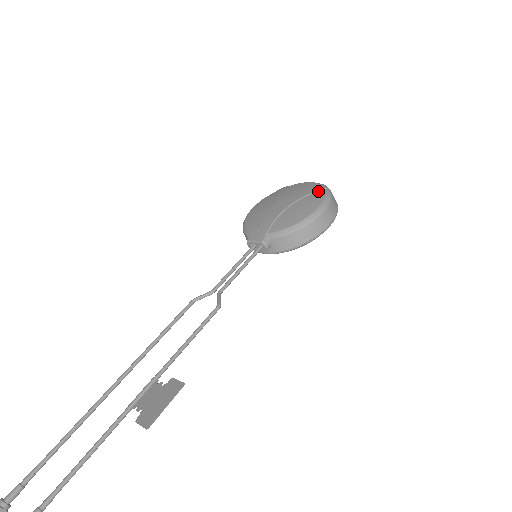
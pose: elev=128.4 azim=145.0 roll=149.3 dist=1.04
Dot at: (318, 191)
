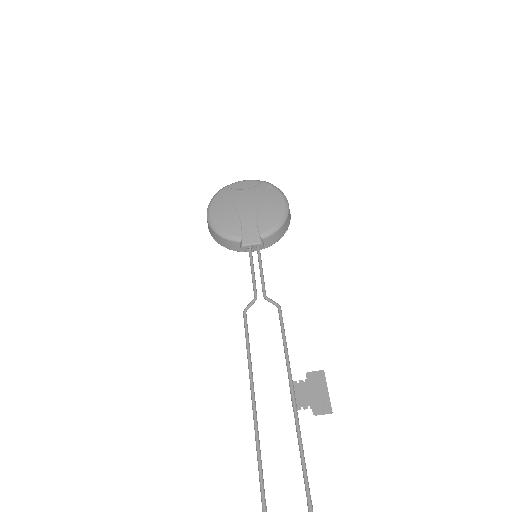
Dot at: (269, 188)
